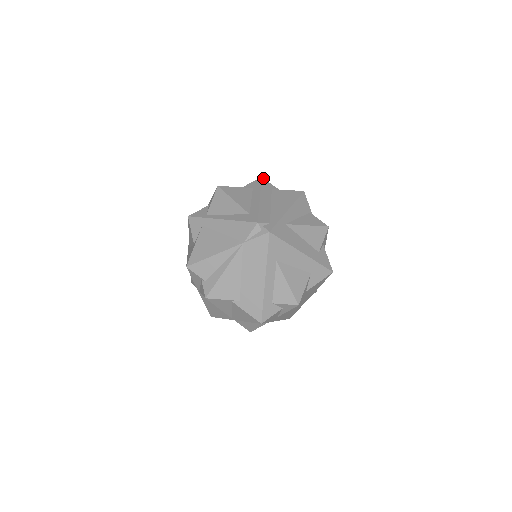
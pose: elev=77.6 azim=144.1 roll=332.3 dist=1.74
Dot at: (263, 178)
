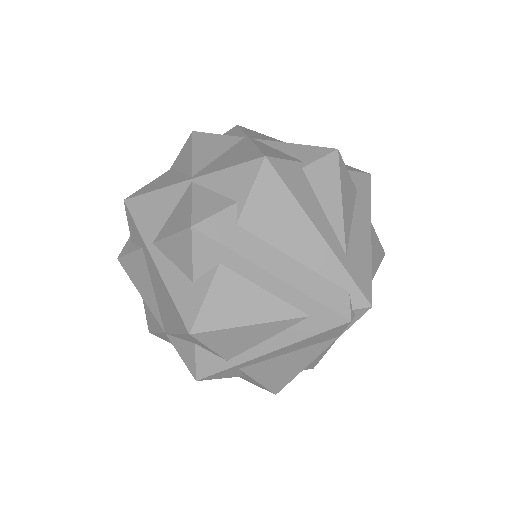
Dot at: (196, 226)
